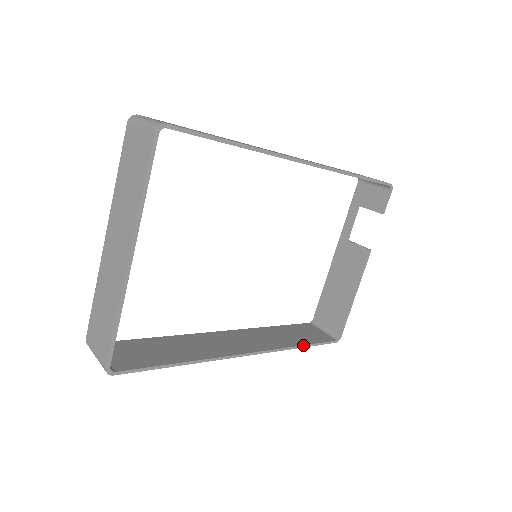
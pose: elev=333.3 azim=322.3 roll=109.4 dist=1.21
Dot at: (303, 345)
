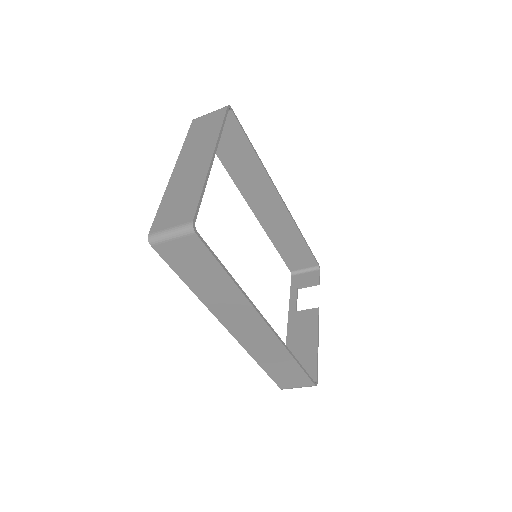
Dot at: (297, 360)
